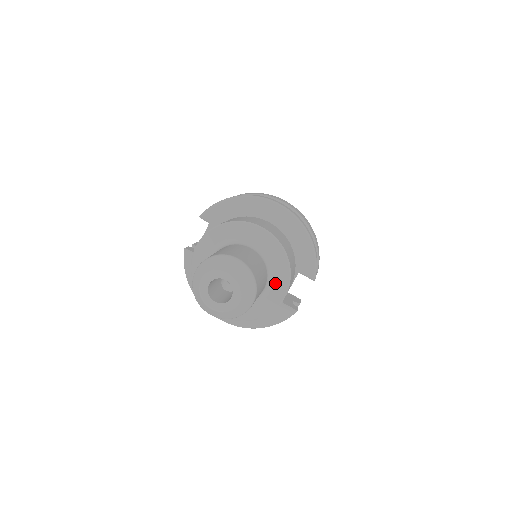
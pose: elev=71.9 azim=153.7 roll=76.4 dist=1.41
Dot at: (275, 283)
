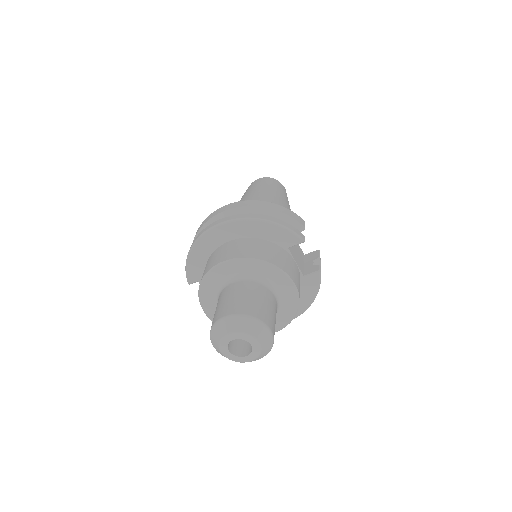
Dot at: (277, 283)
